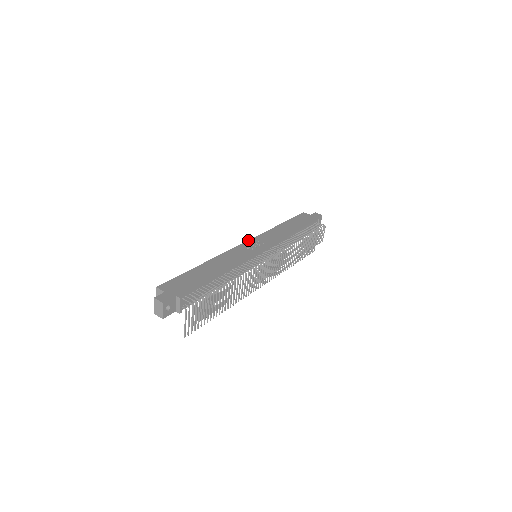
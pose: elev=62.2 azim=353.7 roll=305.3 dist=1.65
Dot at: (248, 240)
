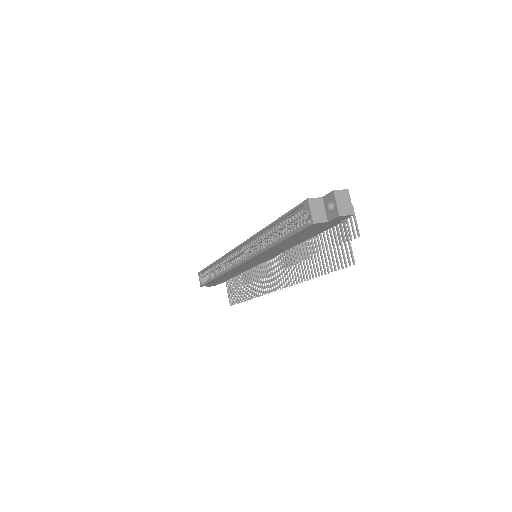
Dot at: (234, 248)
